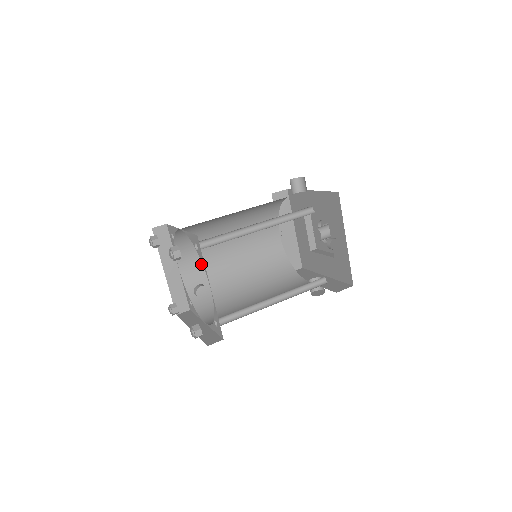
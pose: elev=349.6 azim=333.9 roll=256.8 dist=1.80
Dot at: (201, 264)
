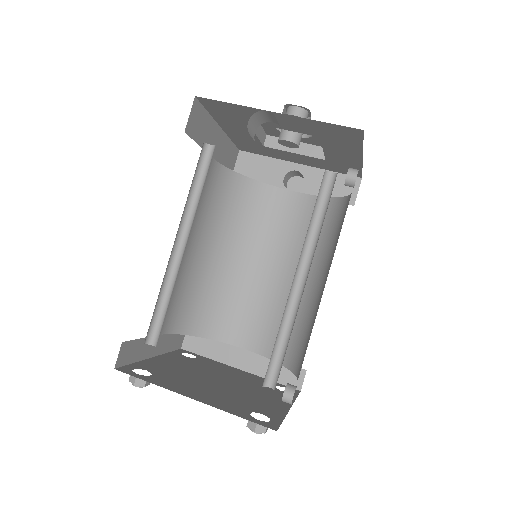
Dot at: (173, 300)
